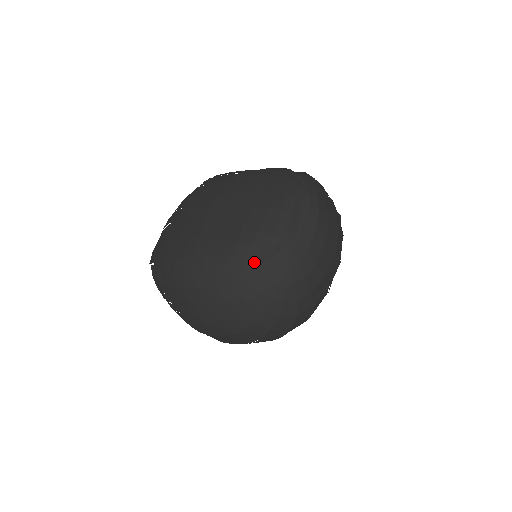
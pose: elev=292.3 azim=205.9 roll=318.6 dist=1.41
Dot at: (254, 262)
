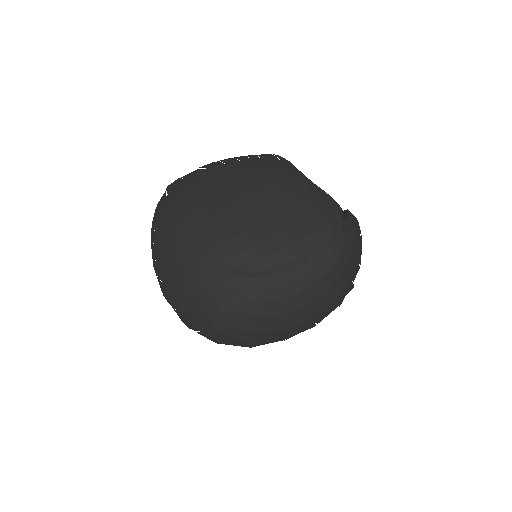
Dot at: (230, 268)
